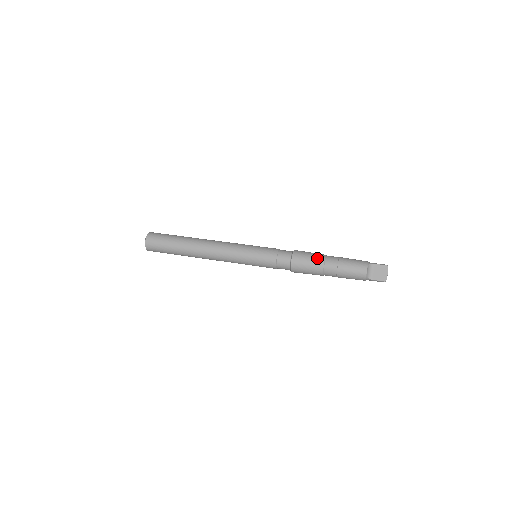
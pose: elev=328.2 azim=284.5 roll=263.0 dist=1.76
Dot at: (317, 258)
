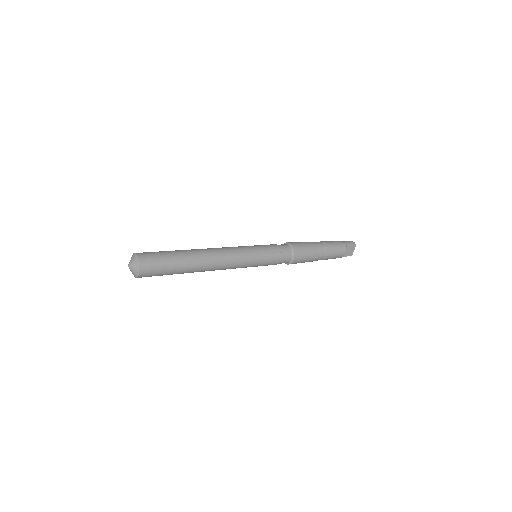
Dot at: (313, 252)
